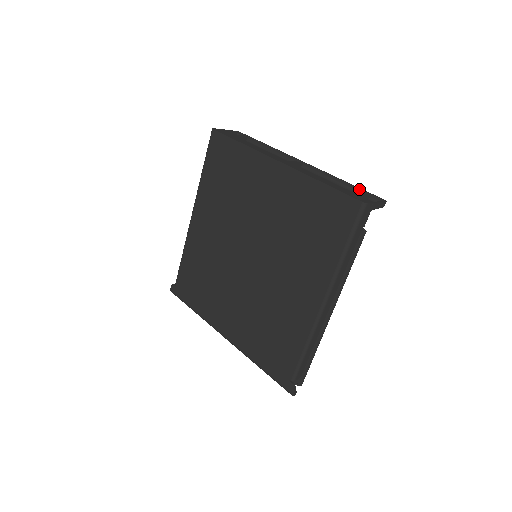
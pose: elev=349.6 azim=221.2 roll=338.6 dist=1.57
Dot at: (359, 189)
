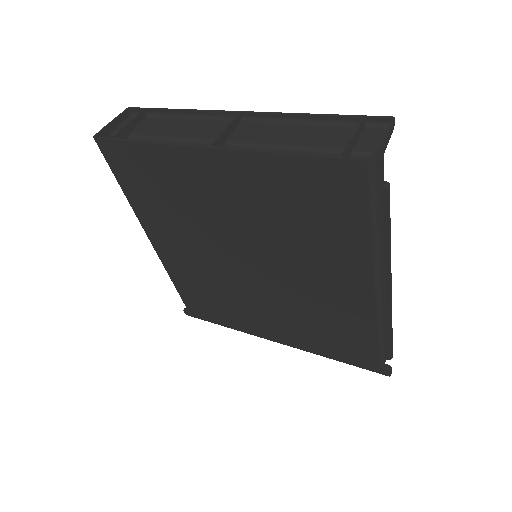
Dot at: (342, 117)
